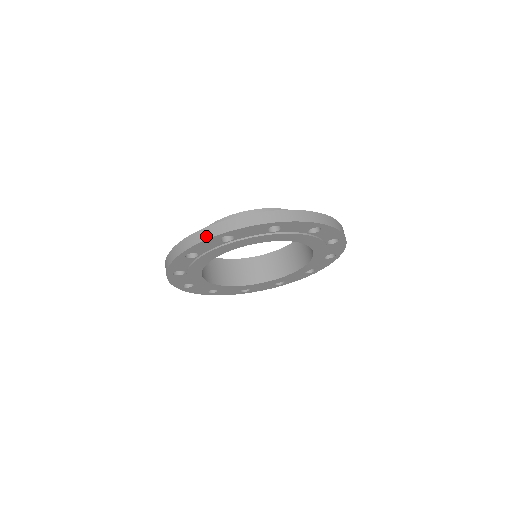
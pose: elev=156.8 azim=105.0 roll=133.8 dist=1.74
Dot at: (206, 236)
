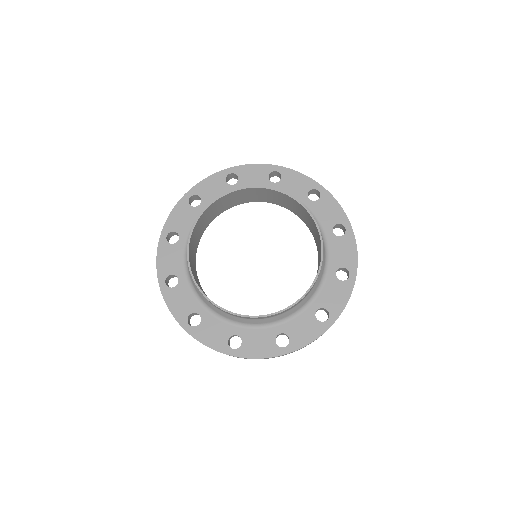
Dot at: occluded
